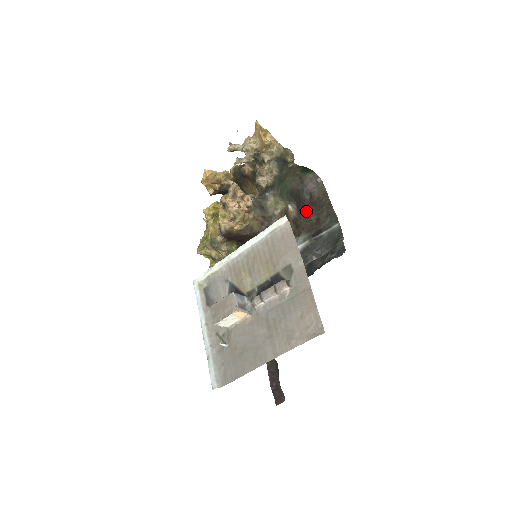
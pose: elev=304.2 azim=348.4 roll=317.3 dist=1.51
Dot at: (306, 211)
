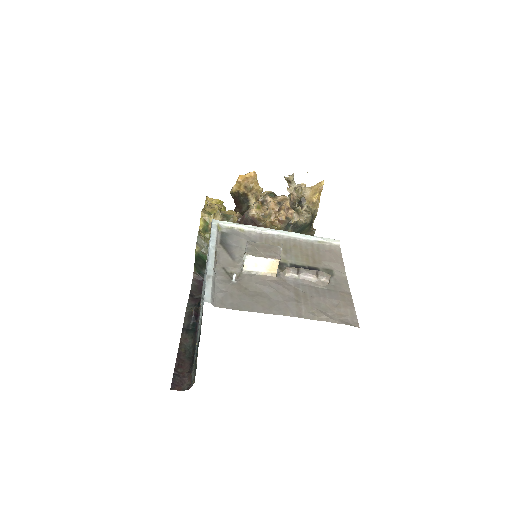
Dot at: occluded
